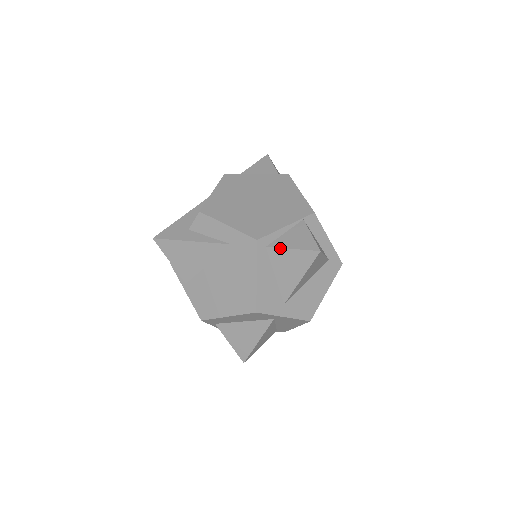
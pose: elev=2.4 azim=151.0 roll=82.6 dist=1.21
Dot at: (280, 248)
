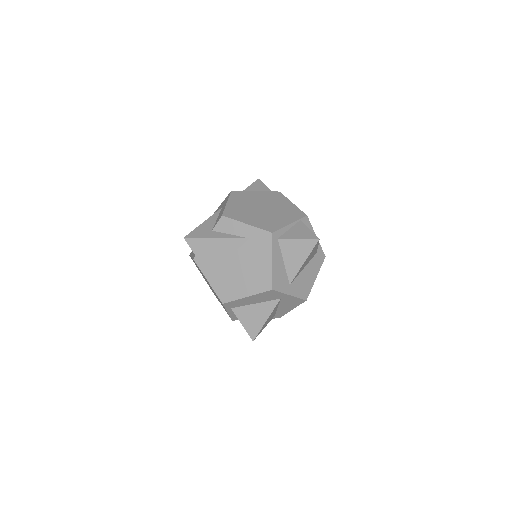
Dot at: (289, 239)
